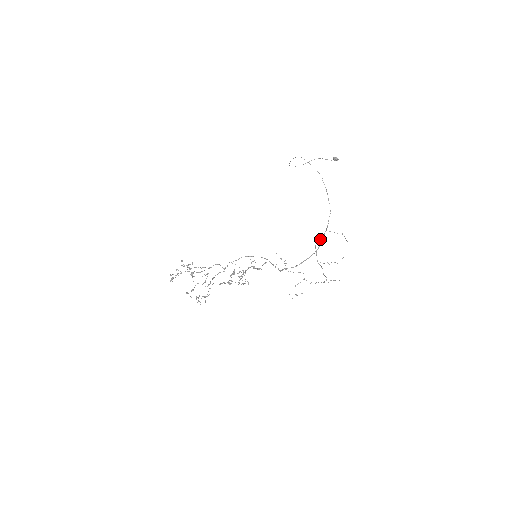
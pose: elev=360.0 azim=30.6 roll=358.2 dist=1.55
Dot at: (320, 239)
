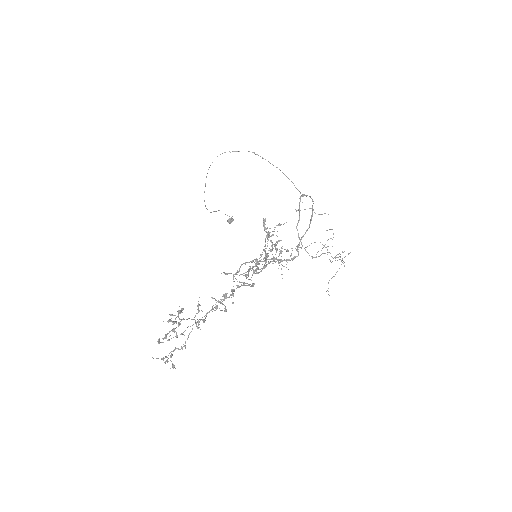
Dot at: occluded
